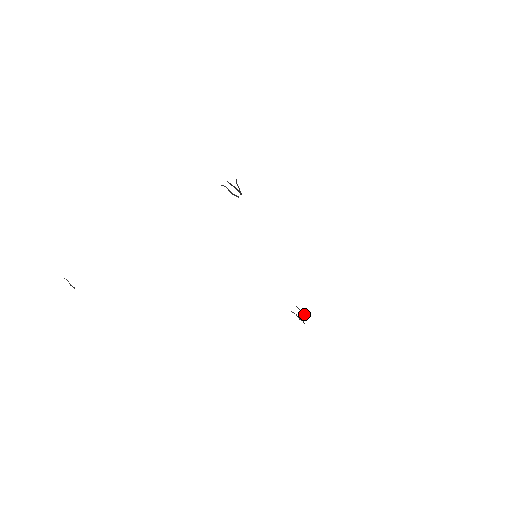
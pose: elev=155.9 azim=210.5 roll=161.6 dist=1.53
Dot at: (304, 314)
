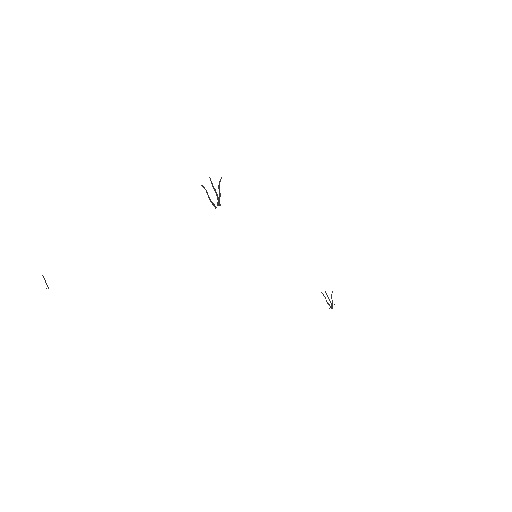
Dot at: (330, 302)
